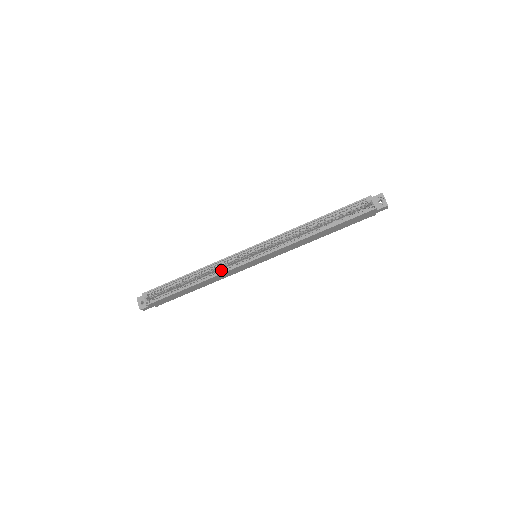
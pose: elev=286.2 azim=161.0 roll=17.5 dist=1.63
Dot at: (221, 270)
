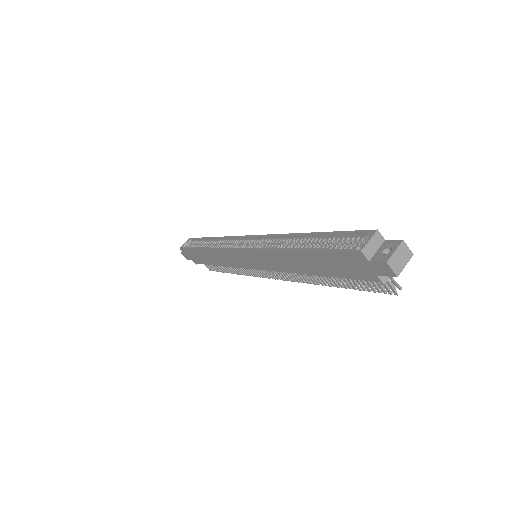
Dot at: (222, 246)
